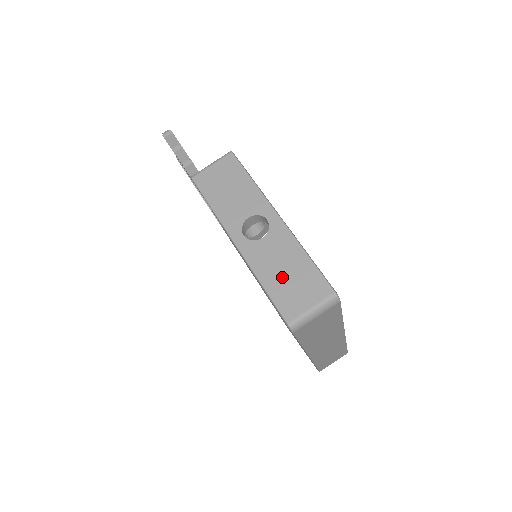
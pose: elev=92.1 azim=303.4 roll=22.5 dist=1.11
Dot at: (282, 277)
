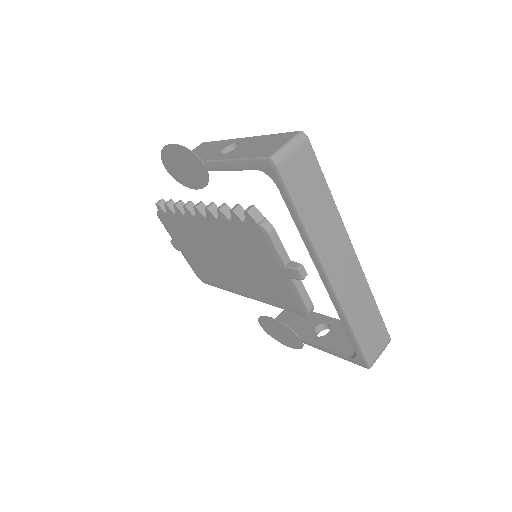
Dot at: (257, 148)
